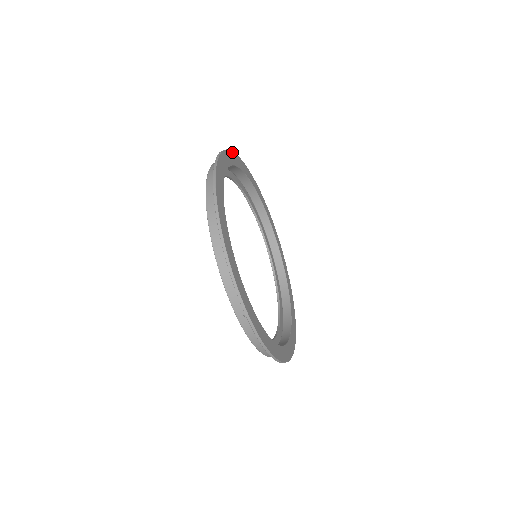
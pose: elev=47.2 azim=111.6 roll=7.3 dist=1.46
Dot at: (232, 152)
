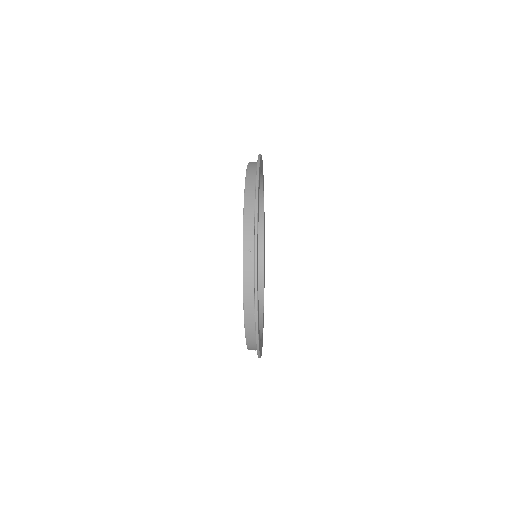
Dot at: occluded
